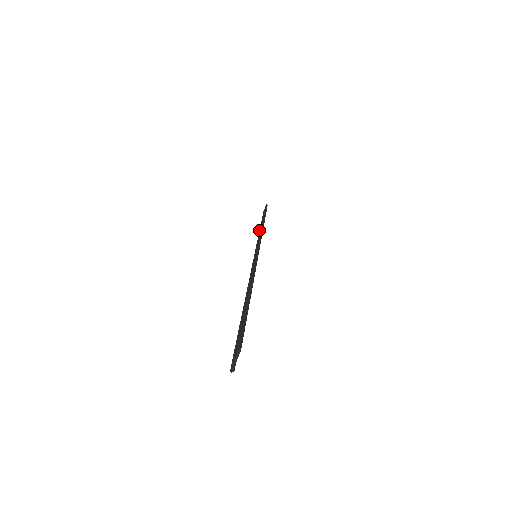
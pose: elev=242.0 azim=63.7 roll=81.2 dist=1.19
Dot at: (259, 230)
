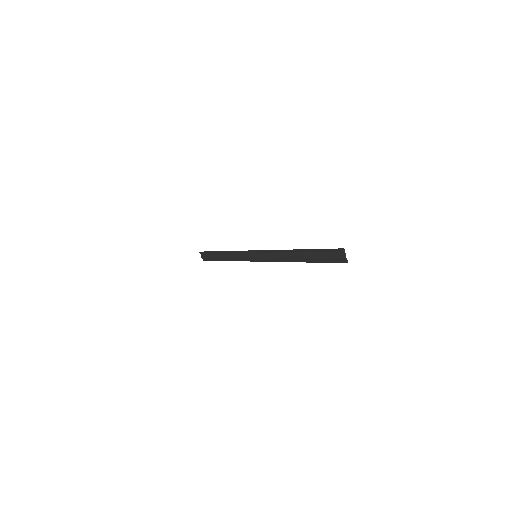
Dot at: (225, 258)
